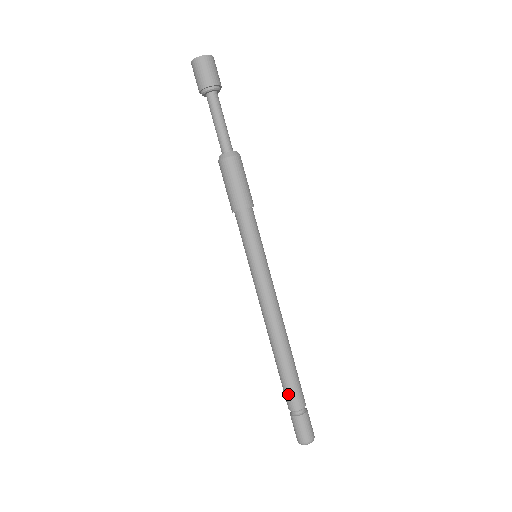
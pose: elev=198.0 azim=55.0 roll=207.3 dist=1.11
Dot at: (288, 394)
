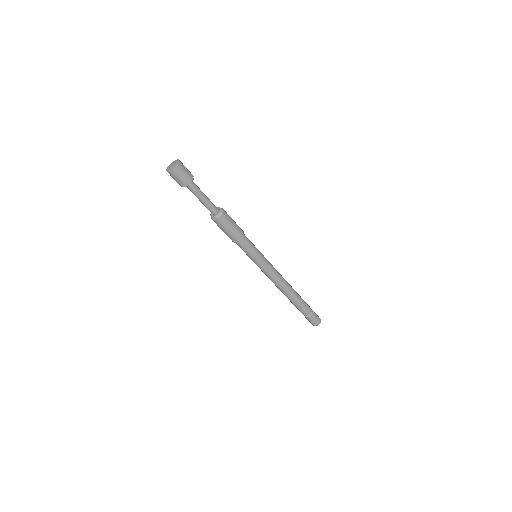
Dot at: (300, 310)
